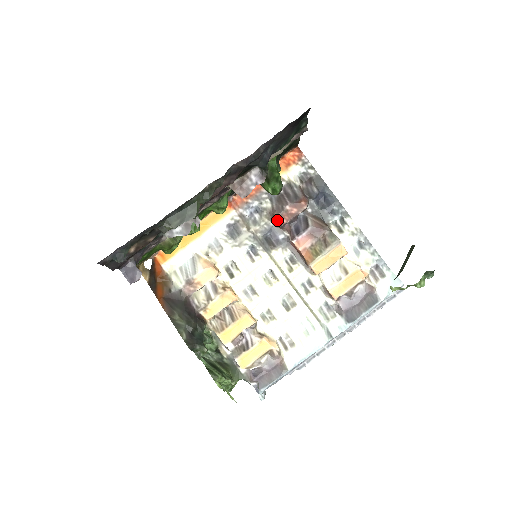
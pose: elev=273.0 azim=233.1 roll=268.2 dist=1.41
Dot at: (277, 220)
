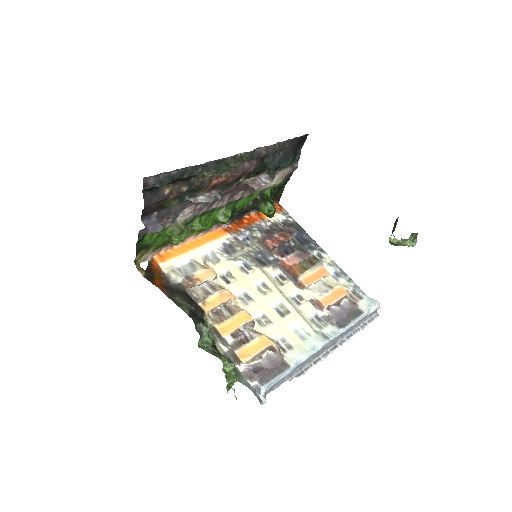
Dot at: (268, 243)
